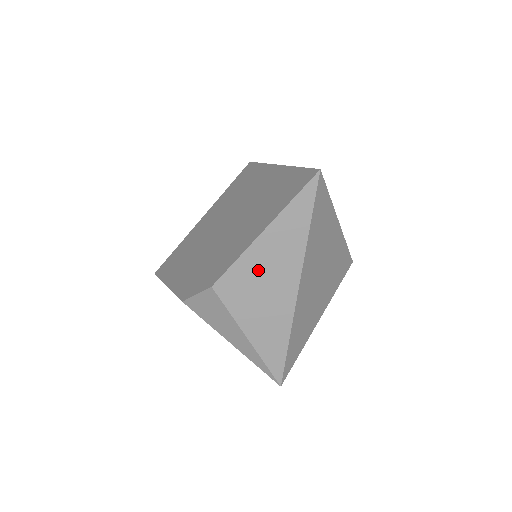
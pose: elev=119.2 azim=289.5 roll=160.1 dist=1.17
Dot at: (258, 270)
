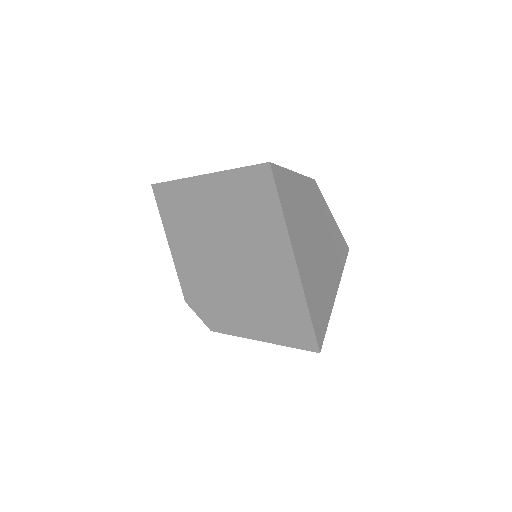
Dot at: occluded
